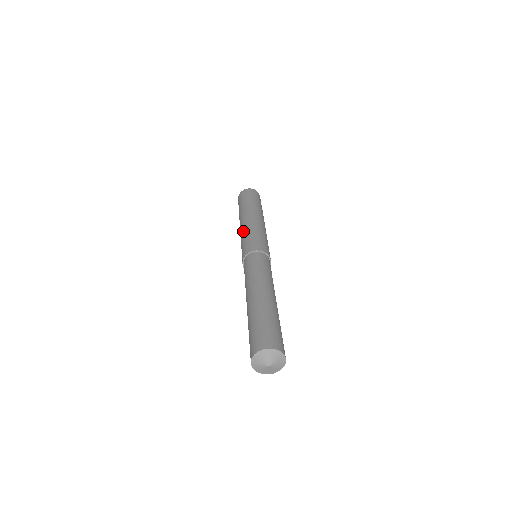
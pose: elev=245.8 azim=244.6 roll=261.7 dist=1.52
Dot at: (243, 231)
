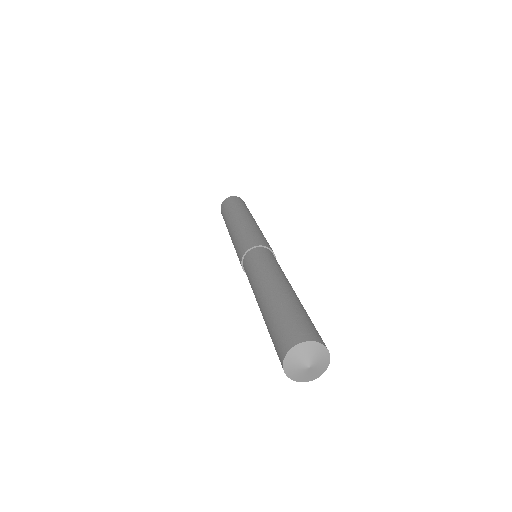
Dot at: (247, 225)
